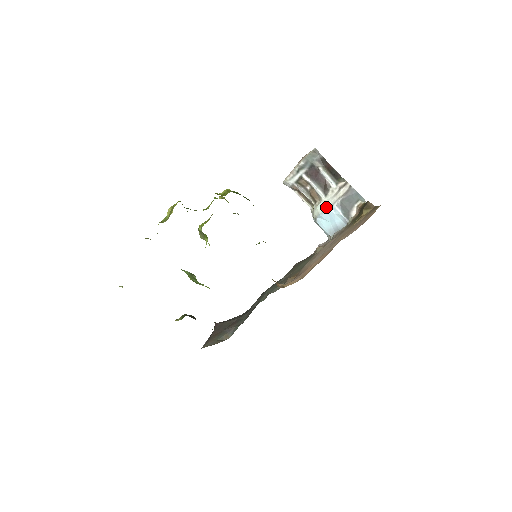
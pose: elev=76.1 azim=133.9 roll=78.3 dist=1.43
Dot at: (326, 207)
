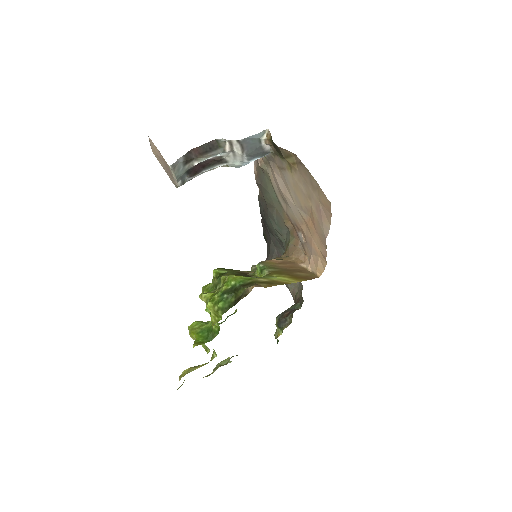
Dot at: (239, 166)
